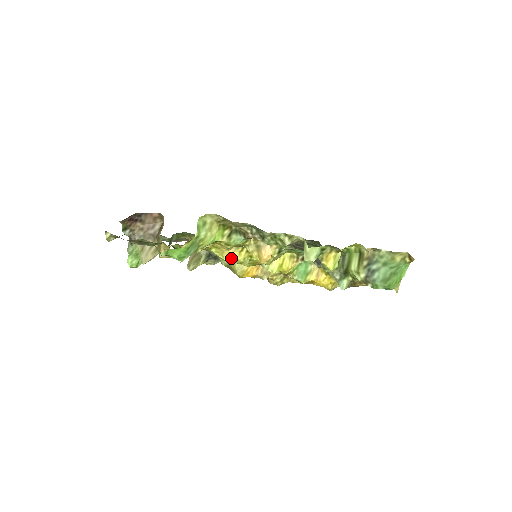
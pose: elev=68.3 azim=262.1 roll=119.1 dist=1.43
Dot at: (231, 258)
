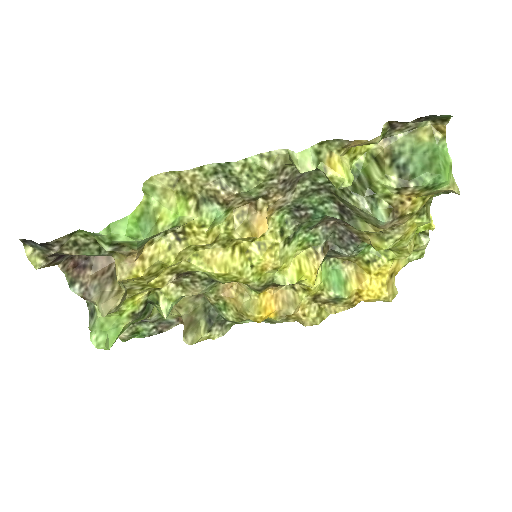
Dot at: (223, 267)
